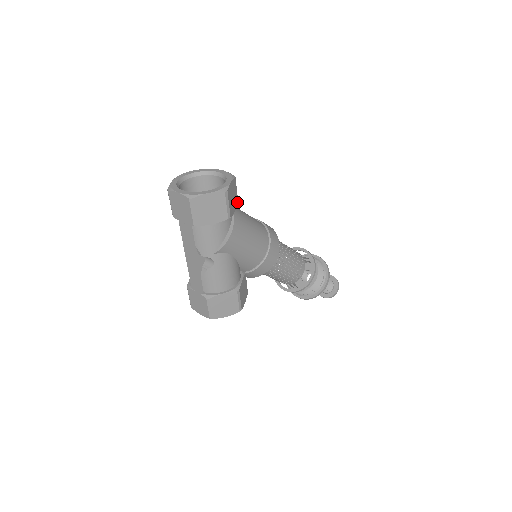
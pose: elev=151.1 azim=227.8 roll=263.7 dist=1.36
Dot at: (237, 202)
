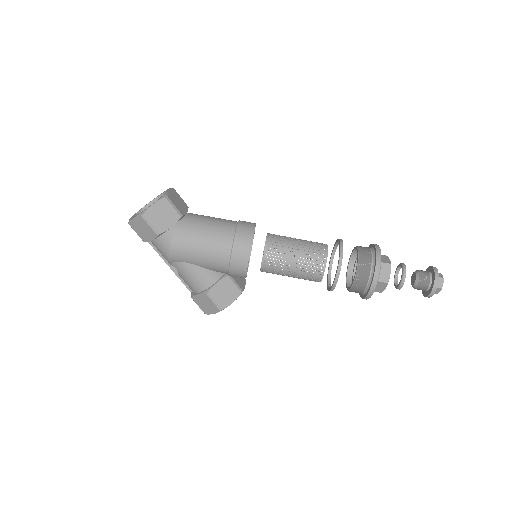
Dot at: (178, 217)
